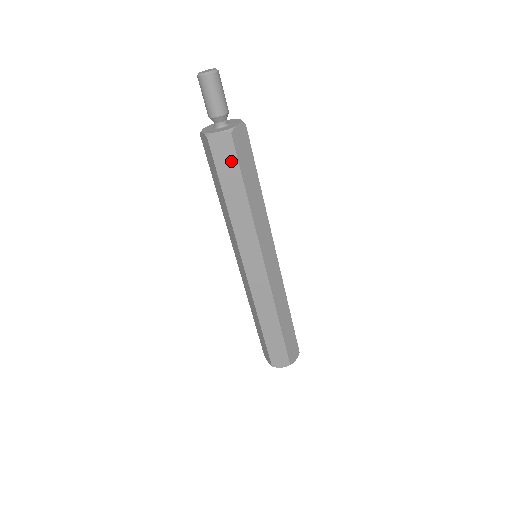
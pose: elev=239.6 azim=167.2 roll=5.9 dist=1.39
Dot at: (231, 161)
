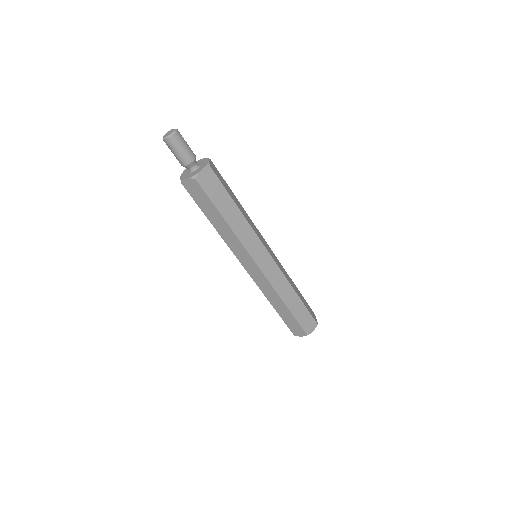
Dot at: (204, 197)
